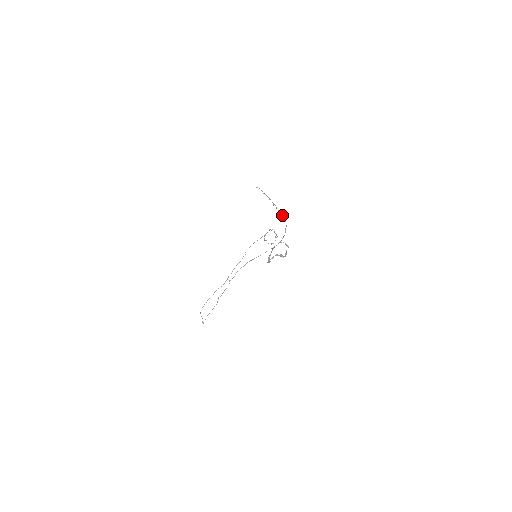
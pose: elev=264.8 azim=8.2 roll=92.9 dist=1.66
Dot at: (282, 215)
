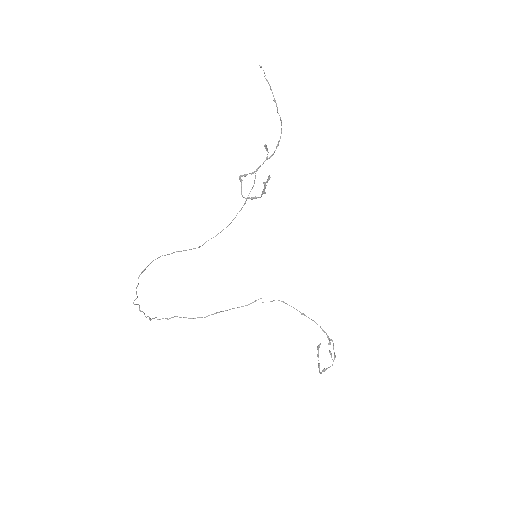
Dot at: (281, 120)
